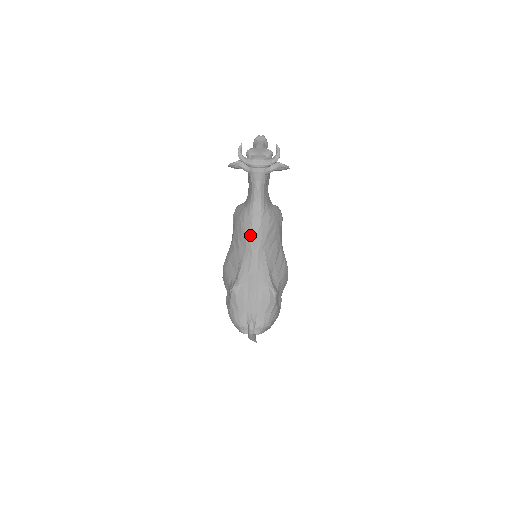
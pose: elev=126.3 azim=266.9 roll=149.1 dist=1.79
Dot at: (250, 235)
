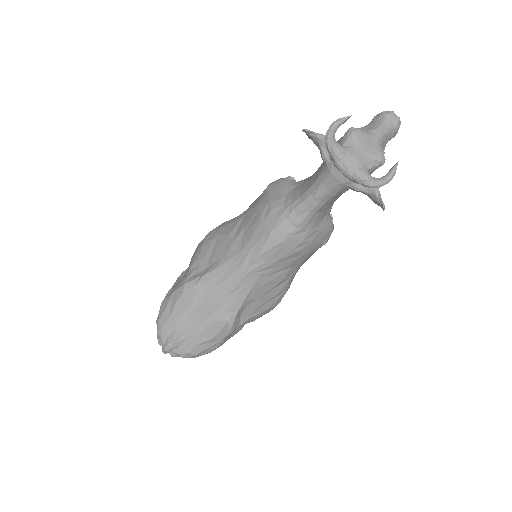
Dot at: (257, 243)
